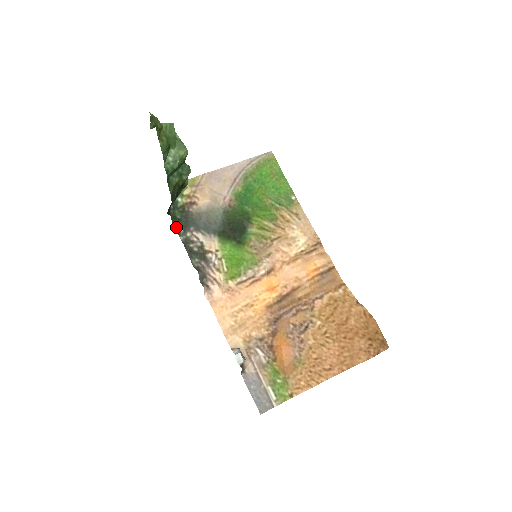
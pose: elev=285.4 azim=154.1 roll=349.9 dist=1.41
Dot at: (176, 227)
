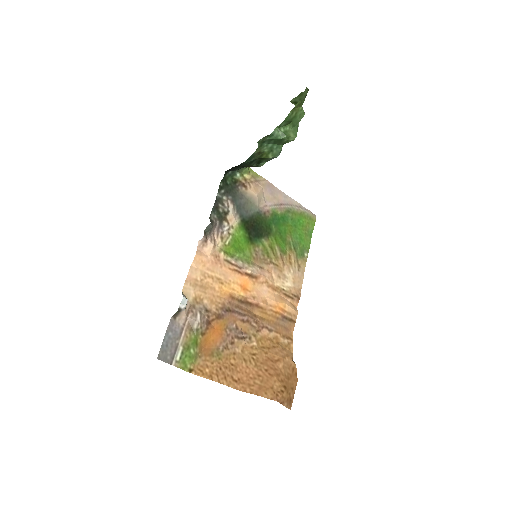
Dot at: (221, 185)
